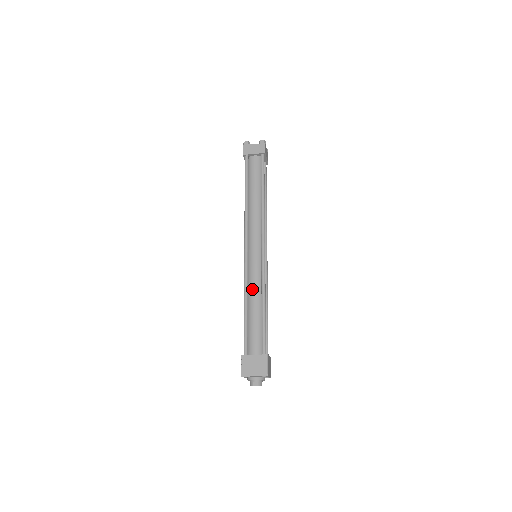
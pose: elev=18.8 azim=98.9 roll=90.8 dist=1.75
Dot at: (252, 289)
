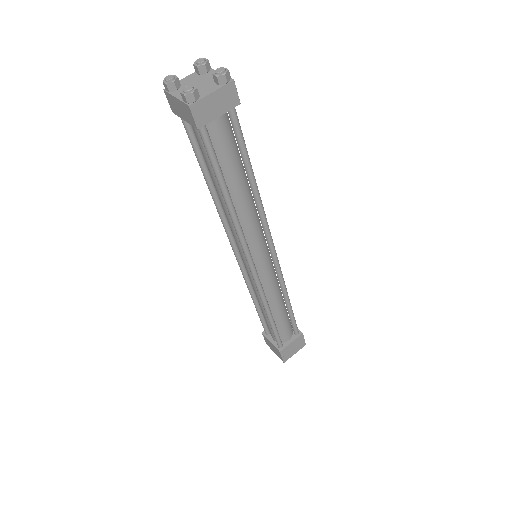
Dot at: occluded
